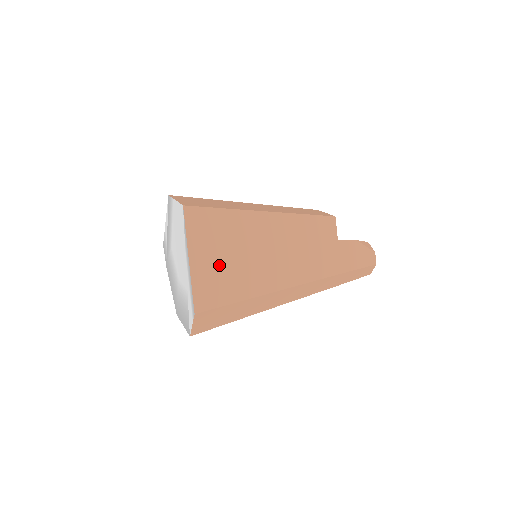
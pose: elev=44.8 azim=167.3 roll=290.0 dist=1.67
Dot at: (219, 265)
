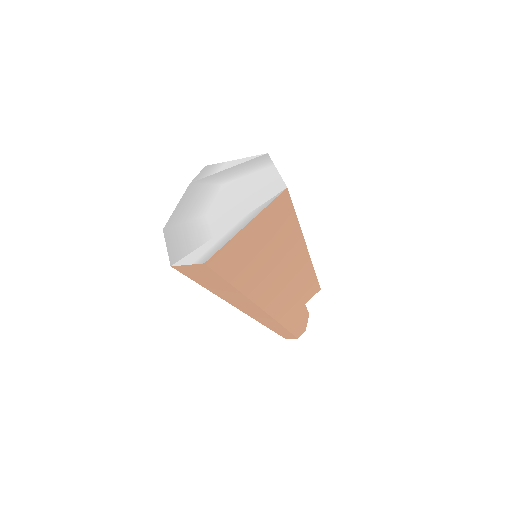
Dot at: (252, 248)
